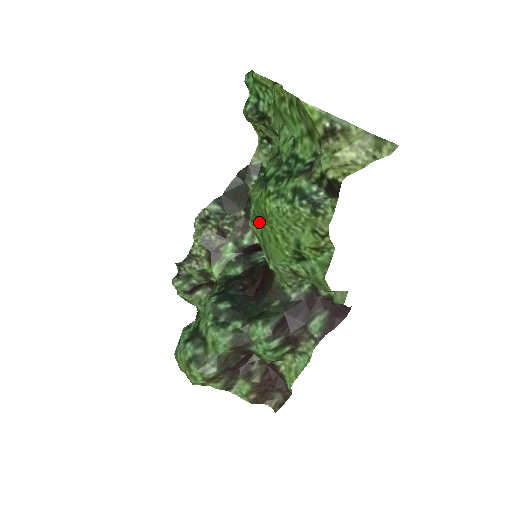
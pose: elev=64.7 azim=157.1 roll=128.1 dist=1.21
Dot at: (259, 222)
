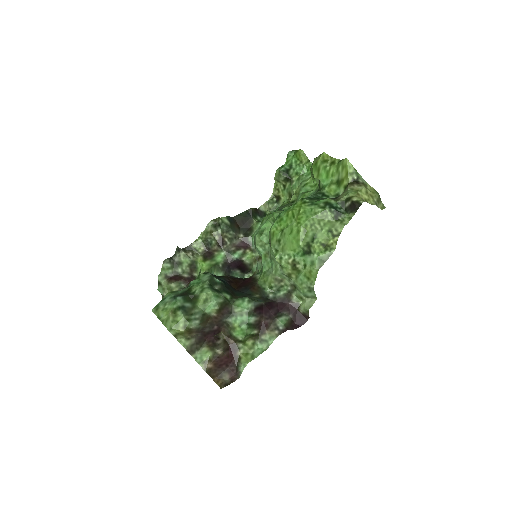
Dot at: (282, 223)
